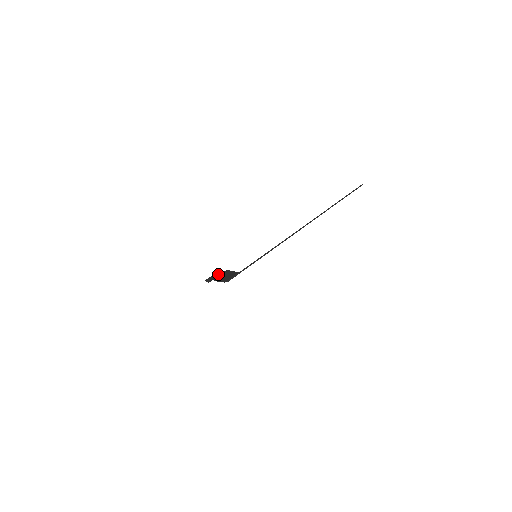
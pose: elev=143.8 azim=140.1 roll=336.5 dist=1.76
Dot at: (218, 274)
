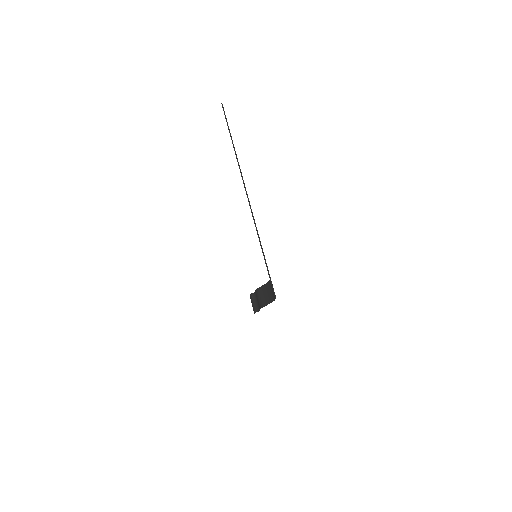
Dot at: (254, 298)
